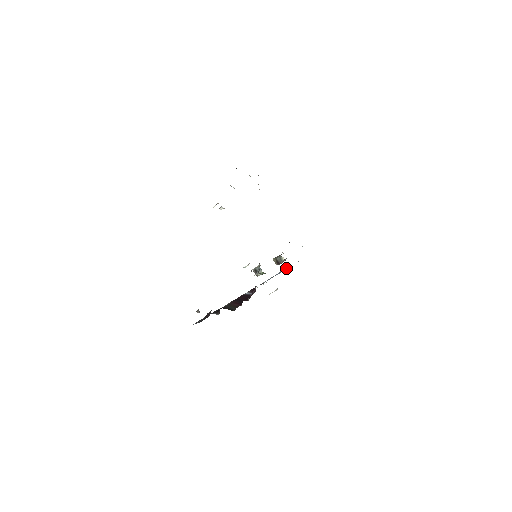
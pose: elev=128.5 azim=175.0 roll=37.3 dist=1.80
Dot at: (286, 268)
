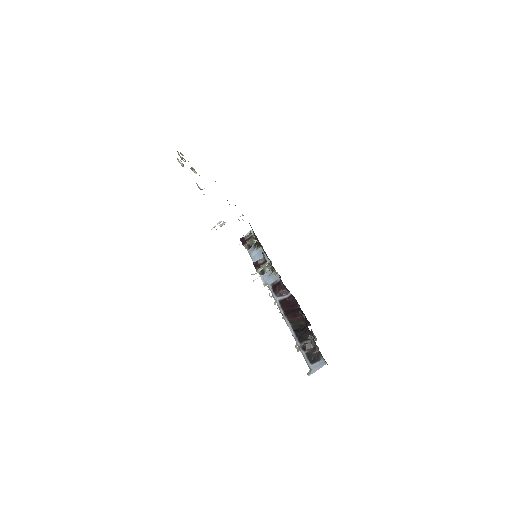
Dot at: (259, 249)
